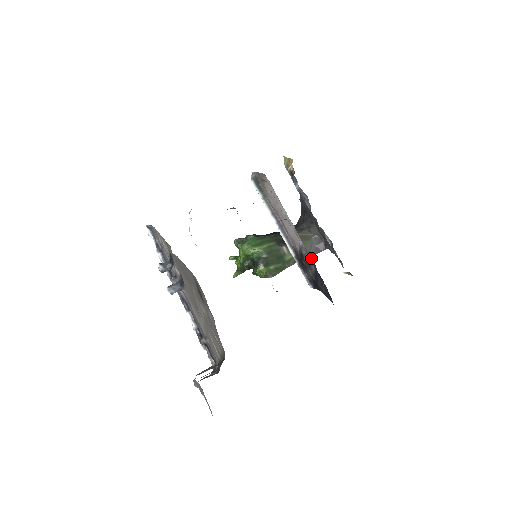
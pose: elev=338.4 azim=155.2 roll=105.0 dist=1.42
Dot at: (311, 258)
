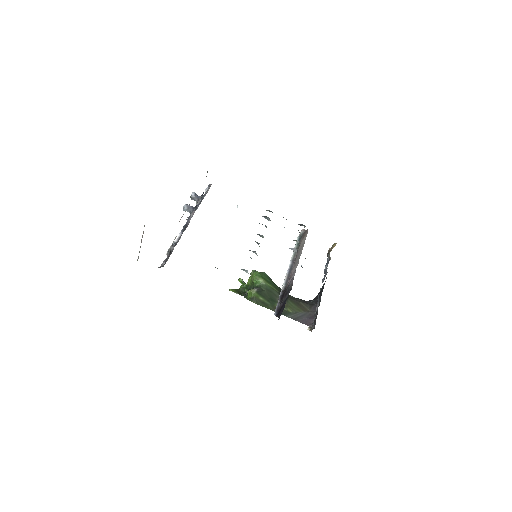
Dot at: occluded
